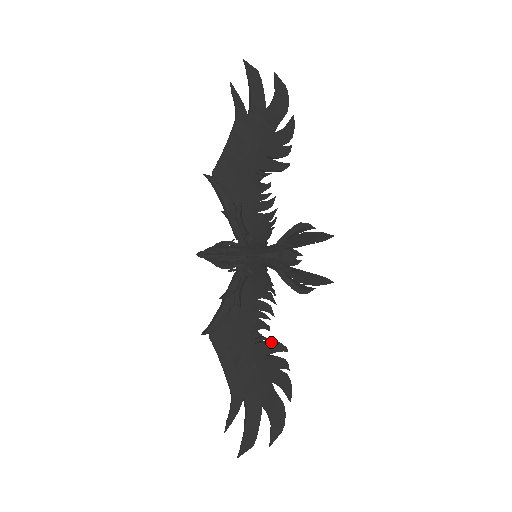
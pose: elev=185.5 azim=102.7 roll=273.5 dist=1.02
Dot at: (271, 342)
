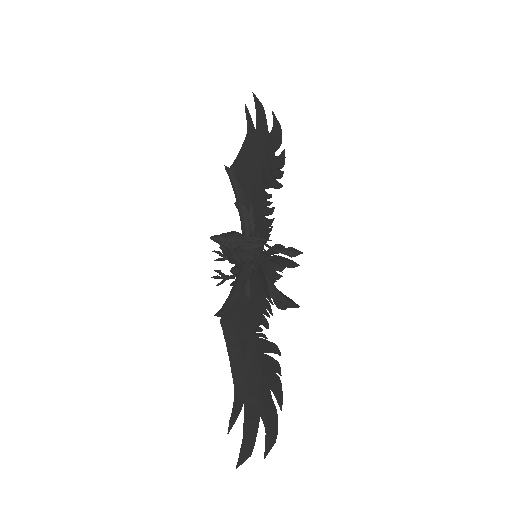
Dot at: (269, 341)
